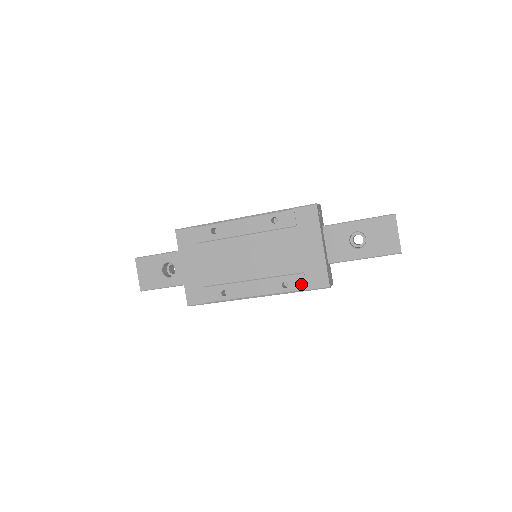
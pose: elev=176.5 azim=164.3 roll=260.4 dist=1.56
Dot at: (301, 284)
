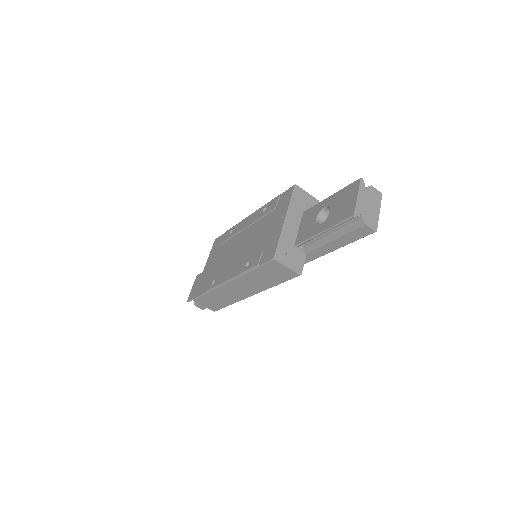
Dot at: (257, 260)
